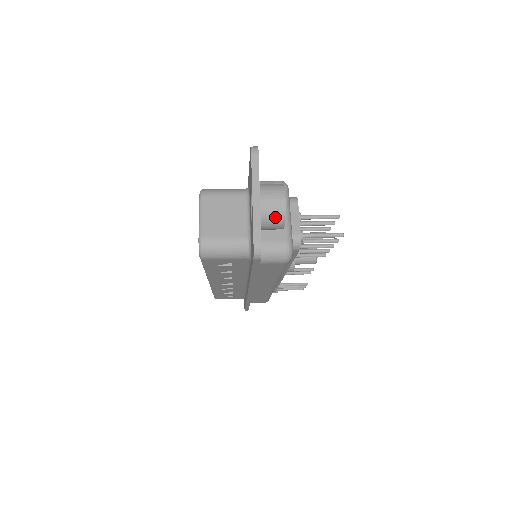
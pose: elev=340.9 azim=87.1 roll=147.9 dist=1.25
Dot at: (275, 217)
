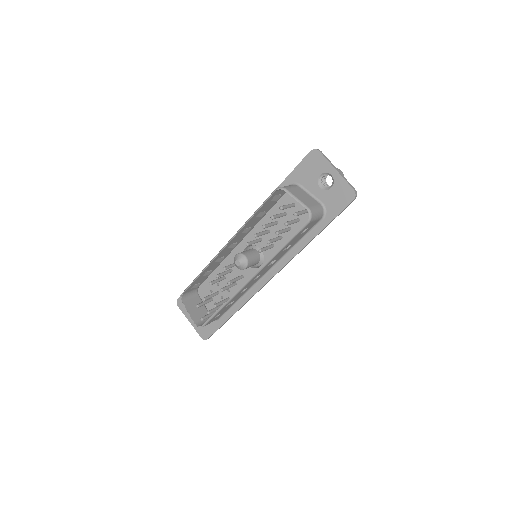
Dot at: occluded
